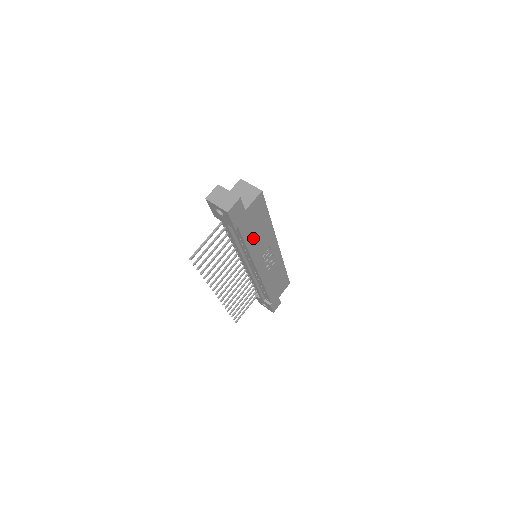
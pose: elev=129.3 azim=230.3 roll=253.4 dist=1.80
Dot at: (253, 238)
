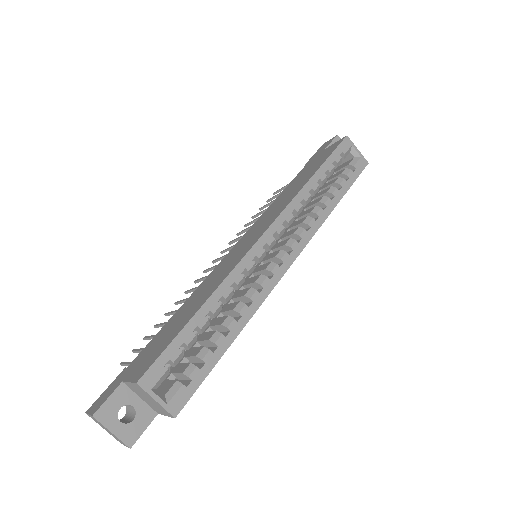
Dot at: occluded
